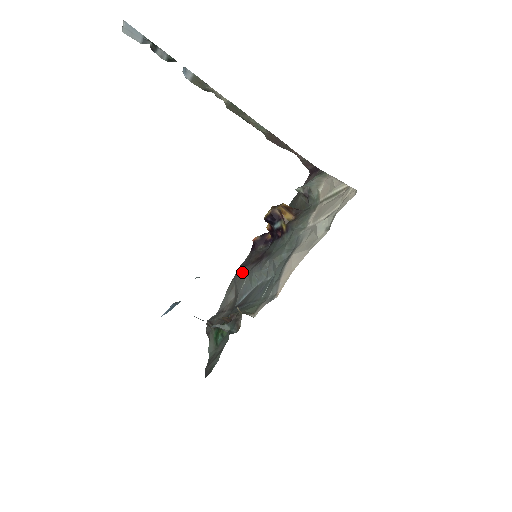
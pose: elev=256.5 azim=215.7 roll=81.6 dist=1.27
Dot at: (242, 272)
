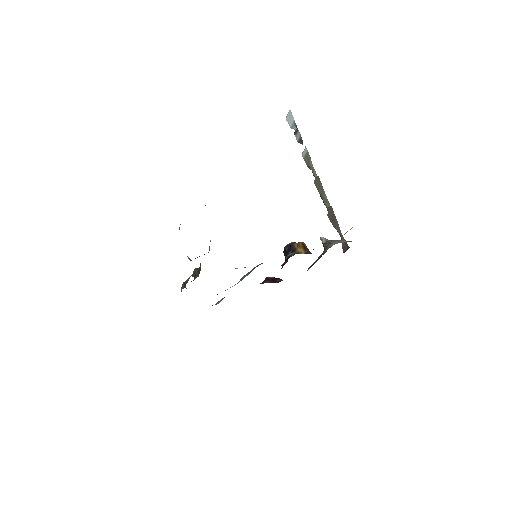
Dot at: occluded
